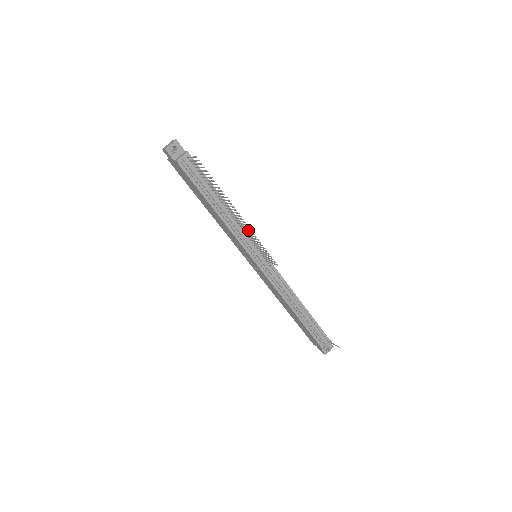
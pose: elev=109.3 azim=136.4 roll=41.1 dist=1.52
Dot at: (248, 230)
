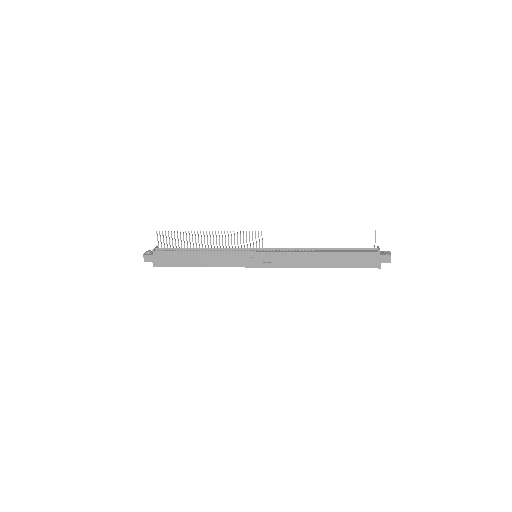
Dot at: occluded
